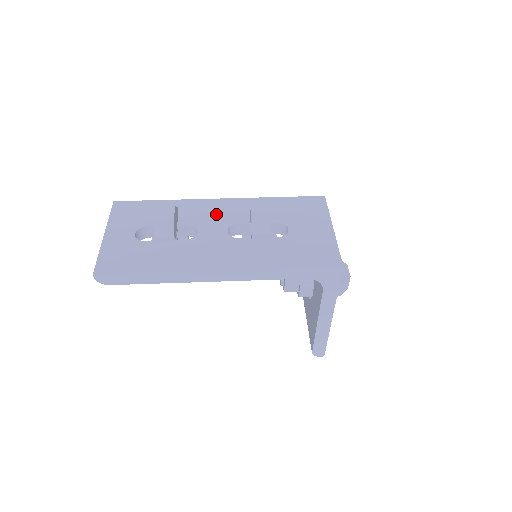
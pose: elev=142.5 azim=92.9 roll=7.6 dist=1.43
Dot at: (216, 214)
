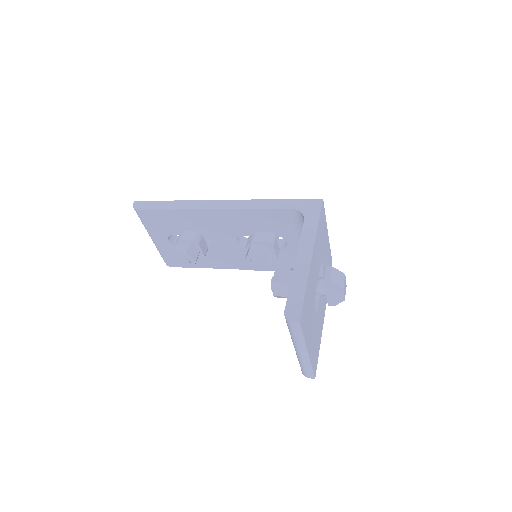
Dot at: occluded
